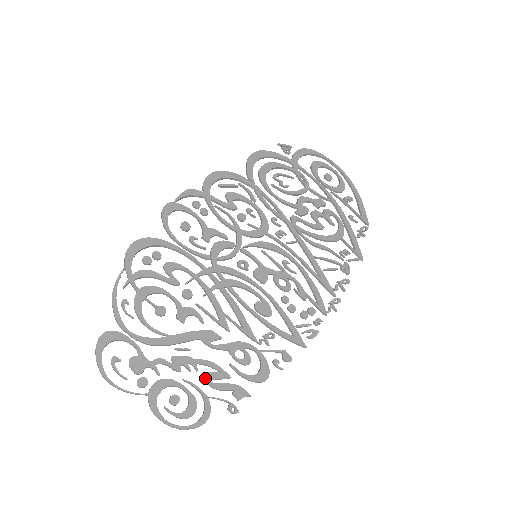
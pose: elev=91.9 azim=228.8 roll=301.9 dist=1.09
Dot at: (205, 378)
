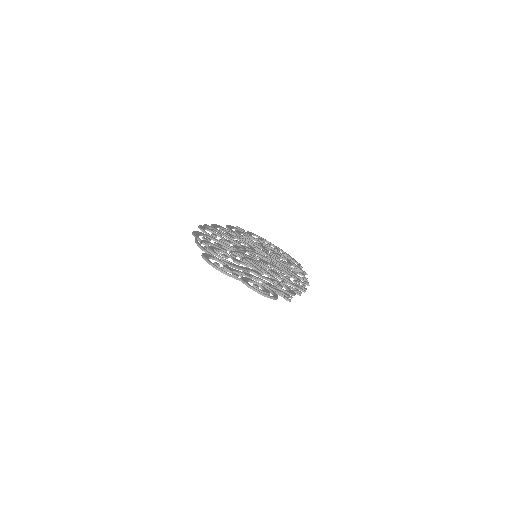
Dot at: (265, 284)
